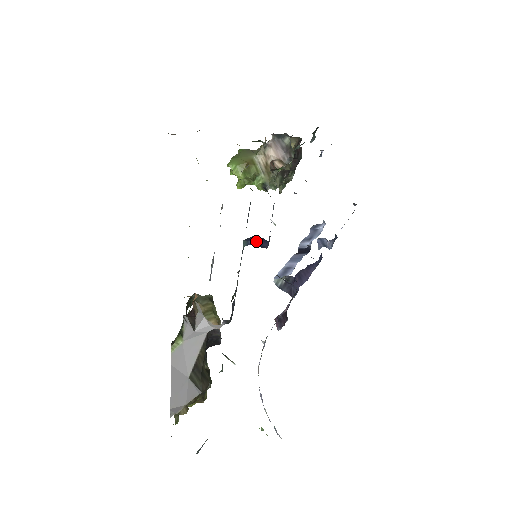
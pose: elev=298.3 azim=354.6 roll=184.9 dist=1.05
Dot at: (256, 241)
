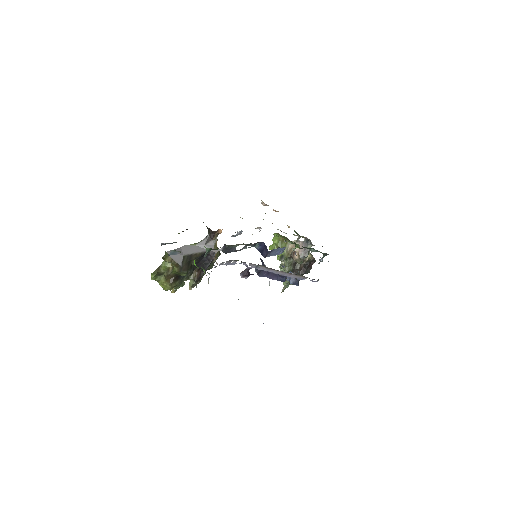
Dot at: (262, 249)
